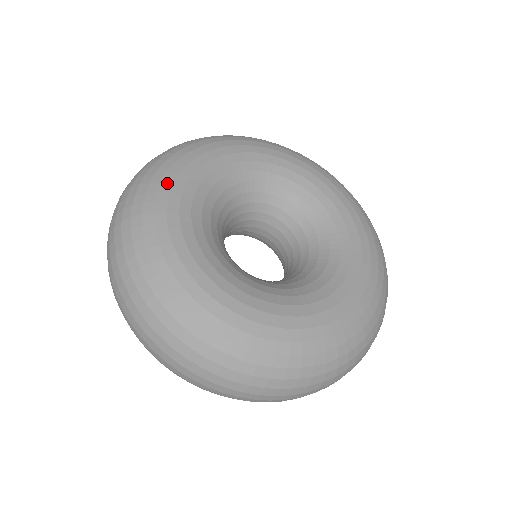
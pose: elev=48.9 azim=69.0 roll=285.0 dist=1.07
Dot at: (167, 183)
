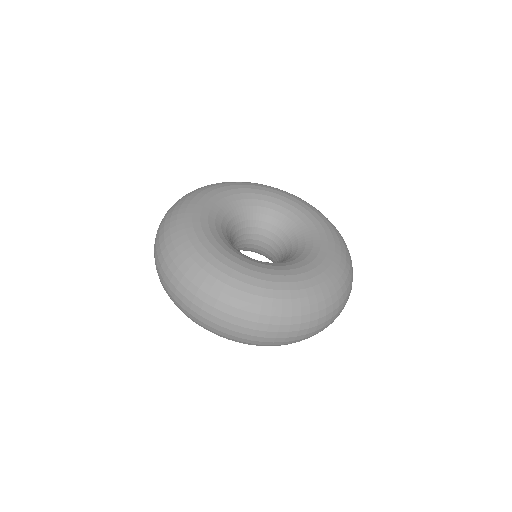
Dot at: (191, 207)
